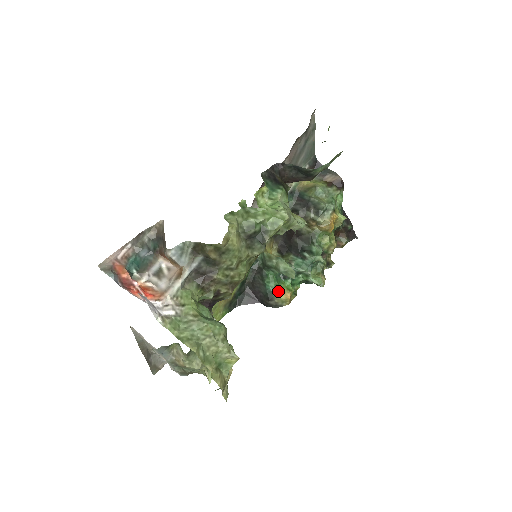
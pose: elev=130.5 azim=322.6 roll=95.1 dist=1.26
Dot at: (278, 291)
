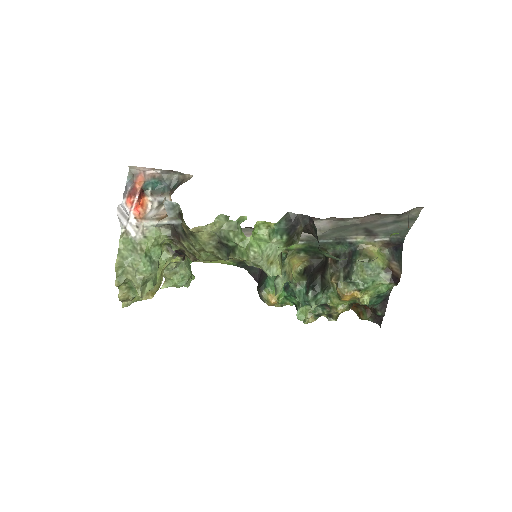
Dot at: (270, 291)
